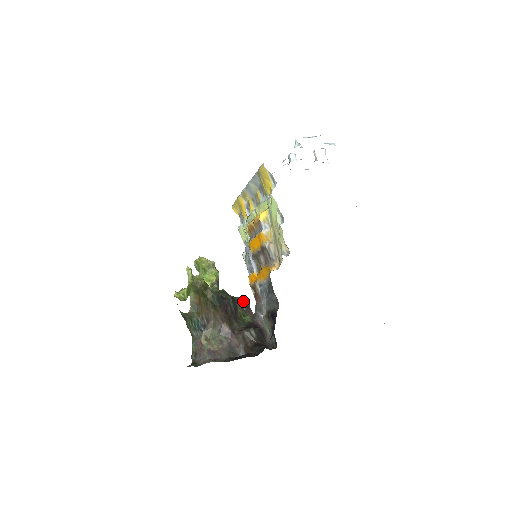
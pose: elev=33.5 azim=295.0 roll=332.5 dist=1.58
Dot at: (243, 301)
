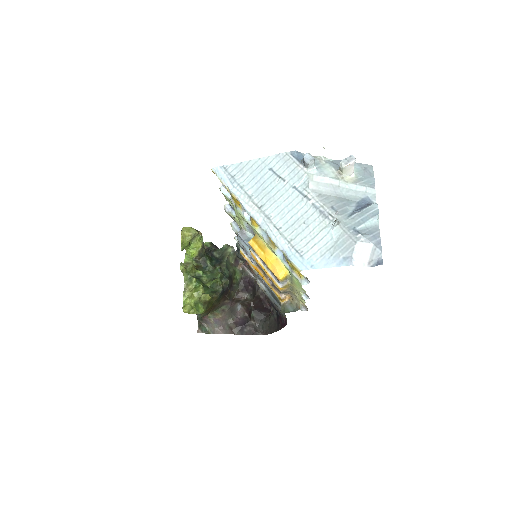
Dot at: (231, 256)
